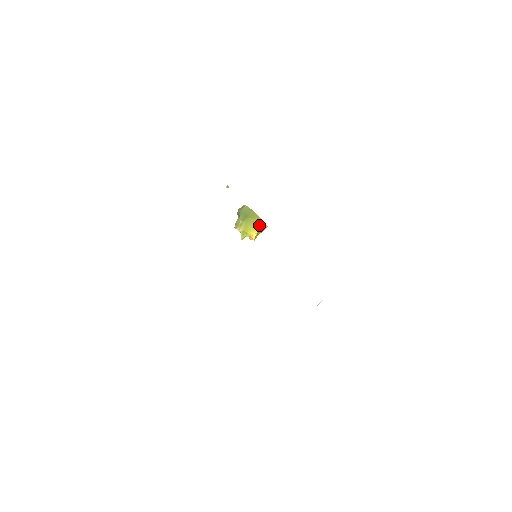
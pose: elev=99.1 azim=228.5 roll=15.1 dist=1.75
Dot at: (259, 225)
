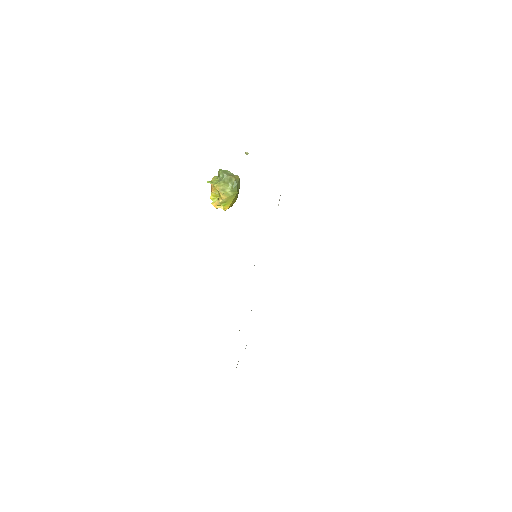
Dot at: (234, 202)
